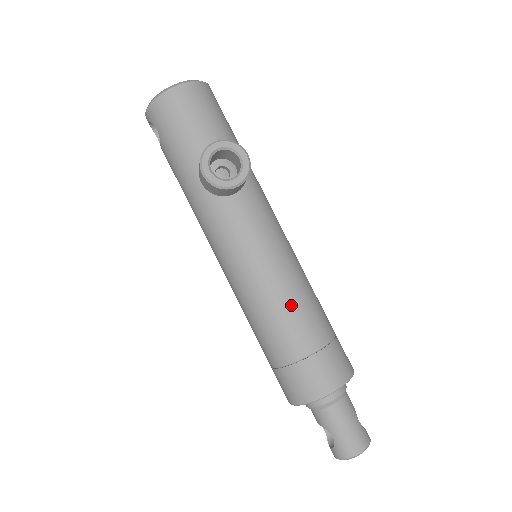
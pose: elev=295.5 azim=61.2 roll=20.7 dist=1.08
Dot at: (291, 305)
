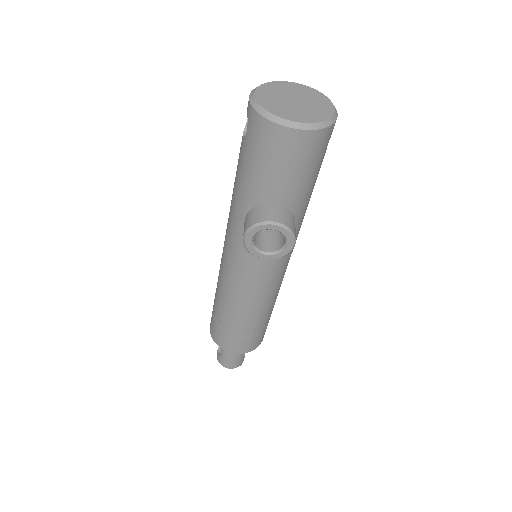
Dot at: (247, 312)
